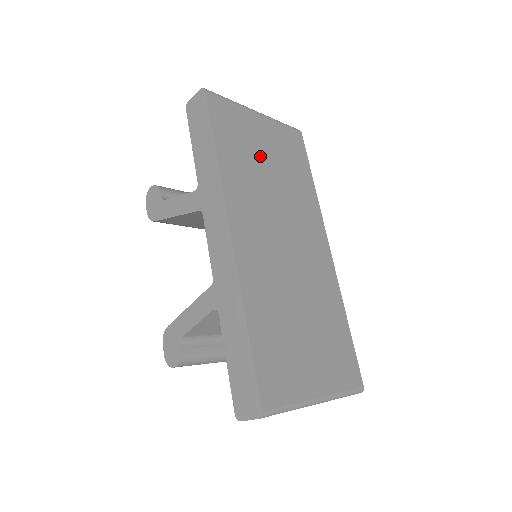
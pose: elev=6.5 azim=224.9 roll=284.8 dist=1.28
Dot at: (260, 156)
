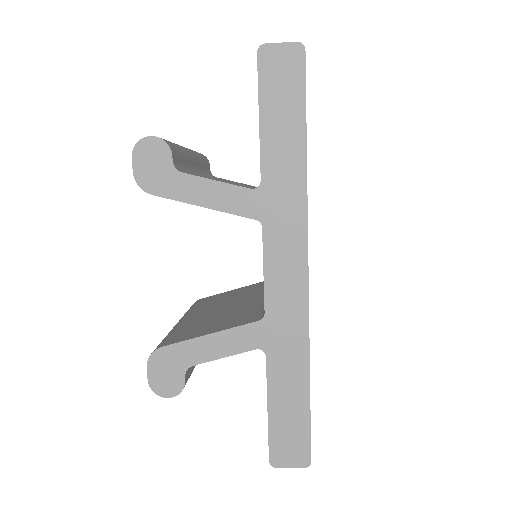
Dot at: occluded
